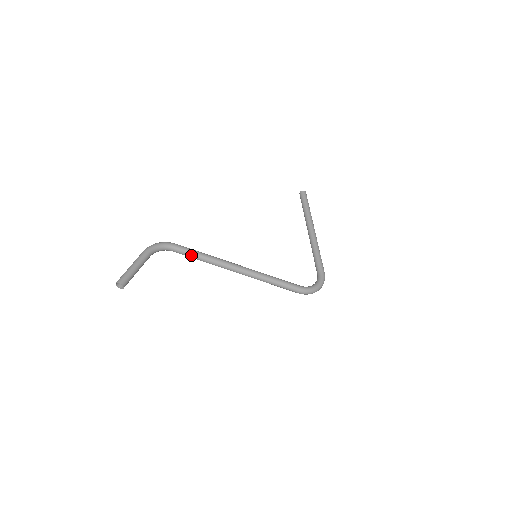
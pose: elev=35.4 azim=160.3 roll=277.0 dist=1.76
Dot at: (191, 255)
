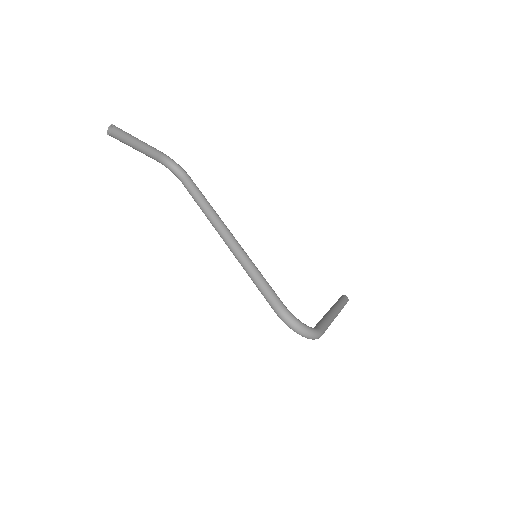
Dot at: (195, 191)
